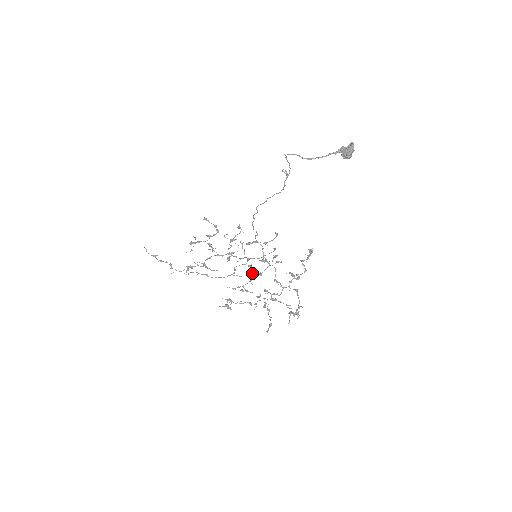
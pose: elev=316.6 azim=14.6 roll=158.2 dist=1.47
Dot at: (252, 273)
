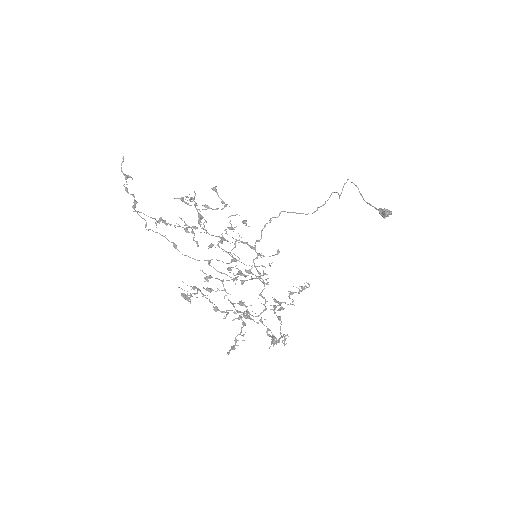
Dot at: (236, 274)
